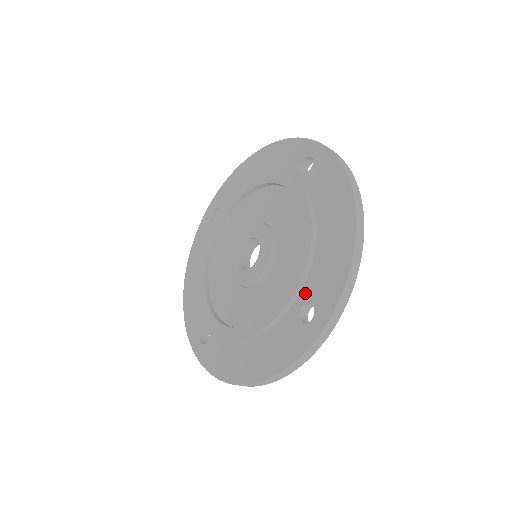
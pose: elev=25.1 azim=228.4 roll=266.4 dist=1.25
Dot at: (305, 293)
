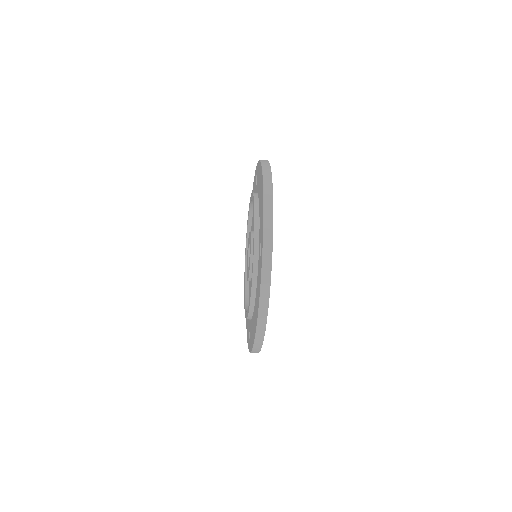
Dot at: (259, 241)
